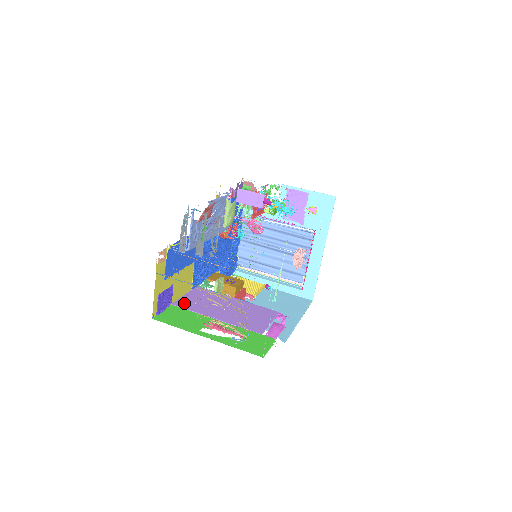
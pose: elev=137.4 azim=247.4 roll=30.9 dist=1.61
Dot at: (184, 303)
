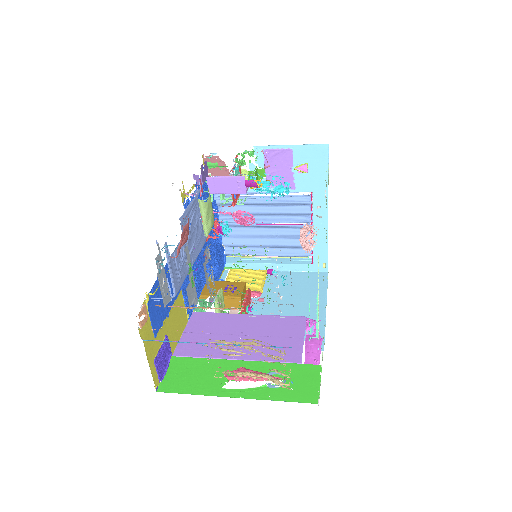
Dot at: (187, 348)
